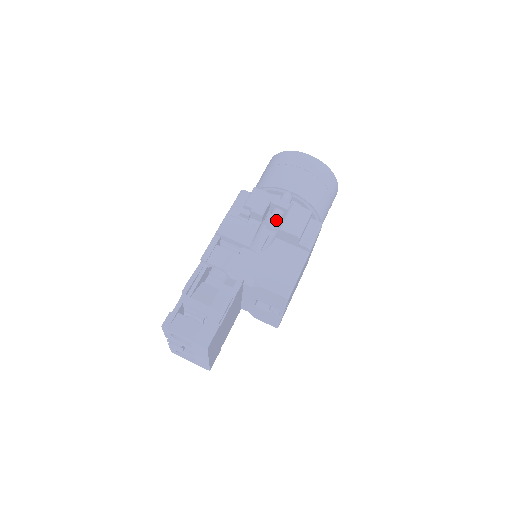
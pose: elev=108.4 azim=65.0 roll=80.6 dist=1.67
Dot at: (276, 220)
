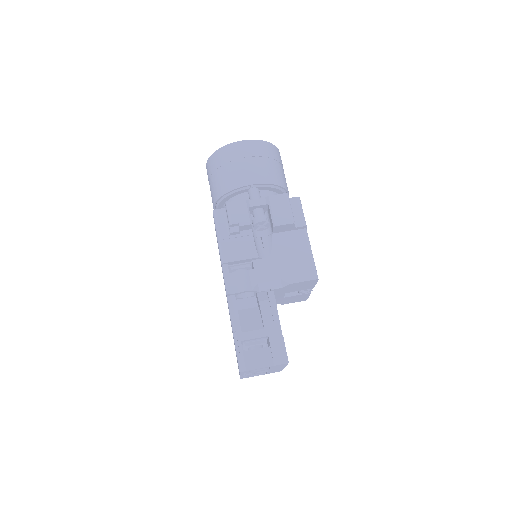
Dot at: (264, 220)
